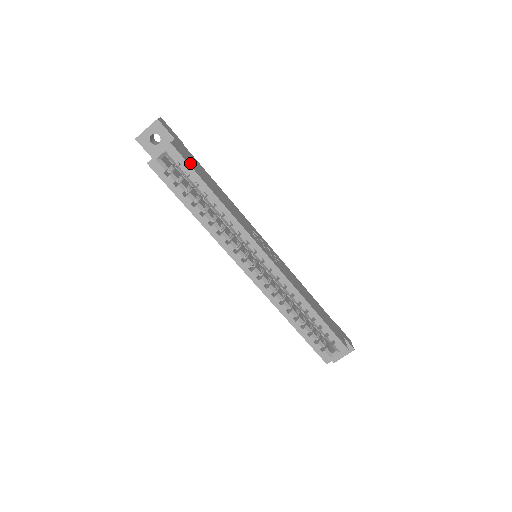
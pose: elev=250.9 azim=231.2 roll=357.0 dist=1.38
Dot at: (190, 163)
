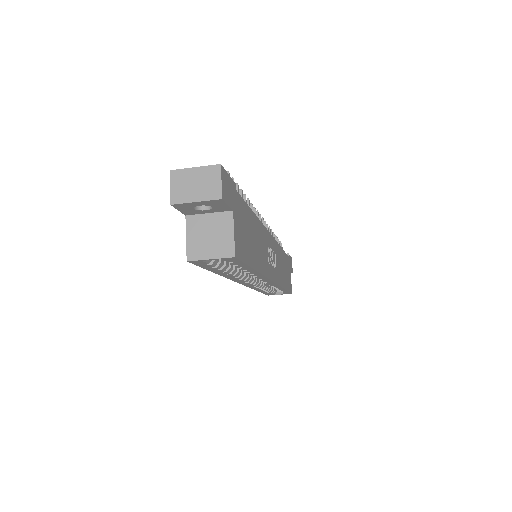
Dot at: (244, 252)
